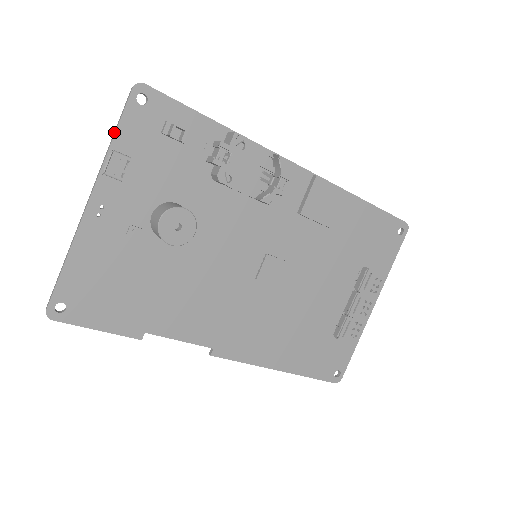
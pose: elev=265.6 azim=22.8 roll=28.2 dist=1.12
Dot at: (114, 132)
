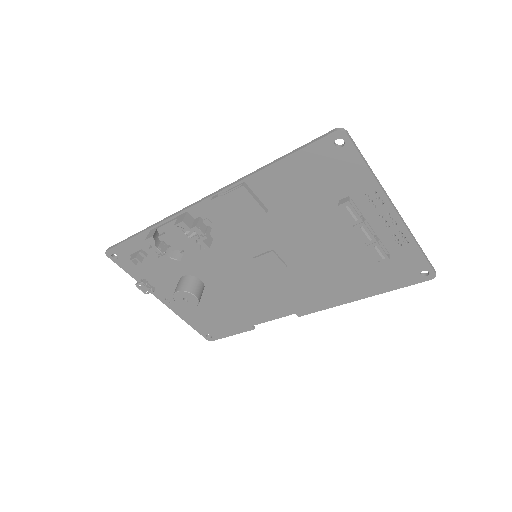
Dot at: (130, 273)
